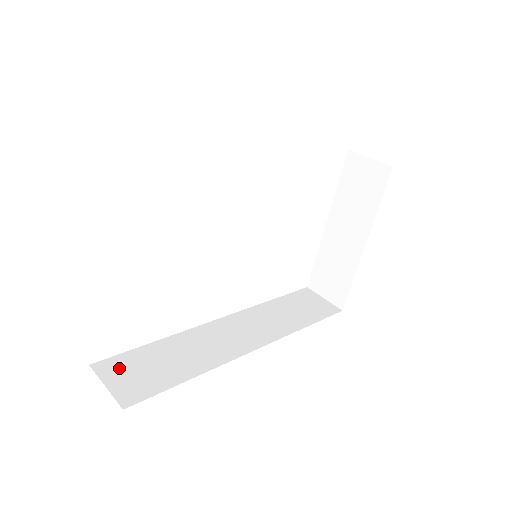
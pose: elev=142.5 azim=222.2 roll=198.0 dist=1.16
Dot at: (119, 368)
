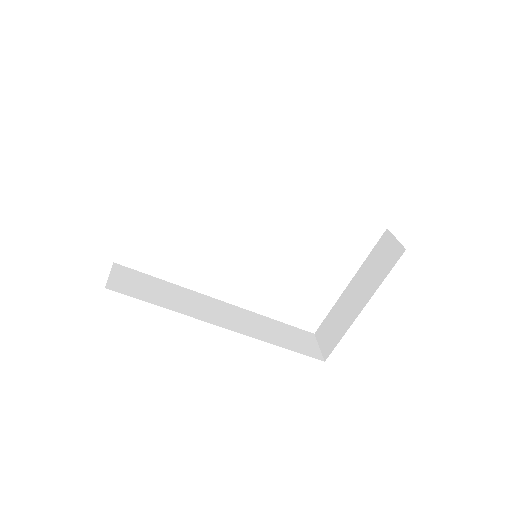
Dot at: (127, 274)
